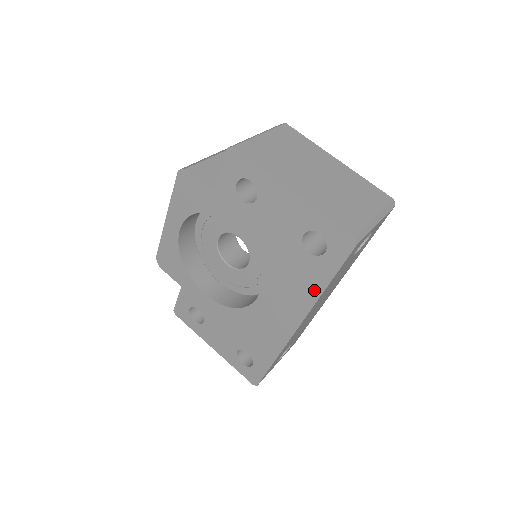
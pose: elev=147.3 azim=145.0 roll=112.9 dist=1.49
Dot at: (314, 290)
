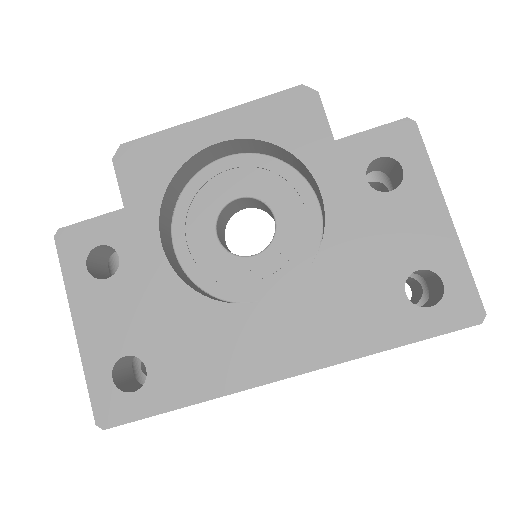
Dot at: (369, 342)
